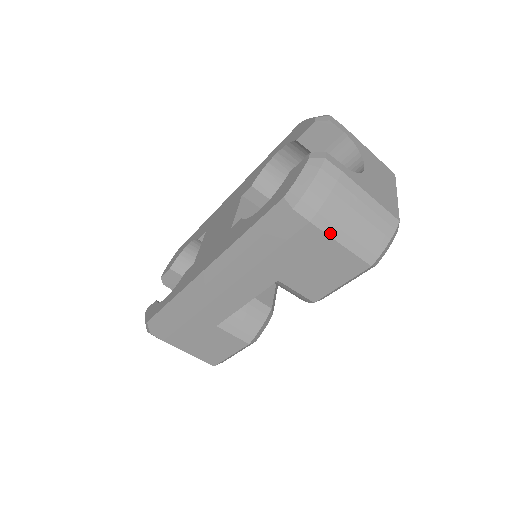
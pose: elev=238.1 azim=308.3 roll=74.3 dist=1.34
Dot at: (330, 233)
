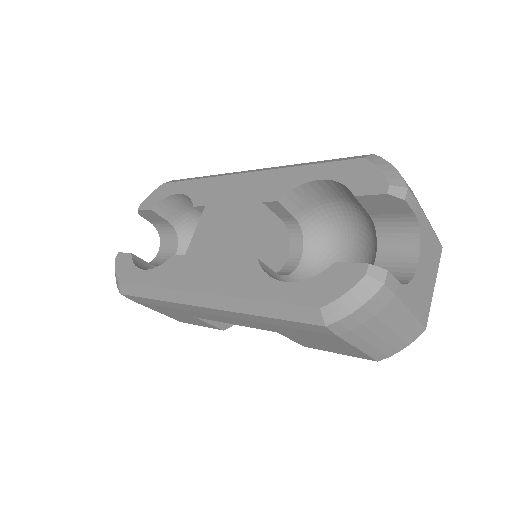
Dot at: (353, 343)
